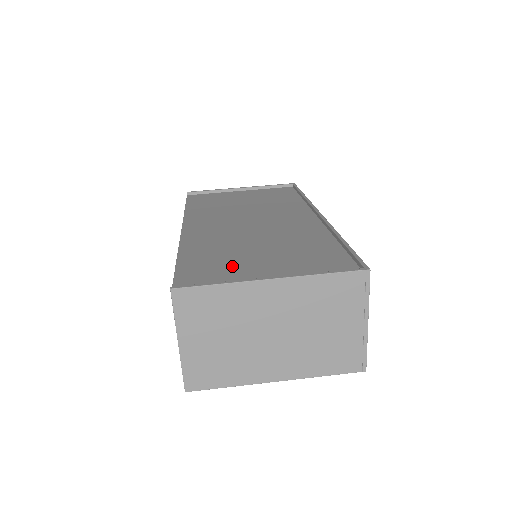
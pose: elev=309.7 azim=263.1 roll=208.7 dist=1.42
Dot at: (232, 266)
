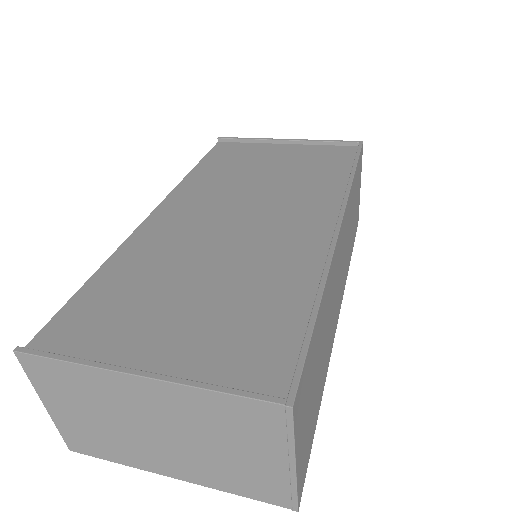
Dot at: (132, 316)
